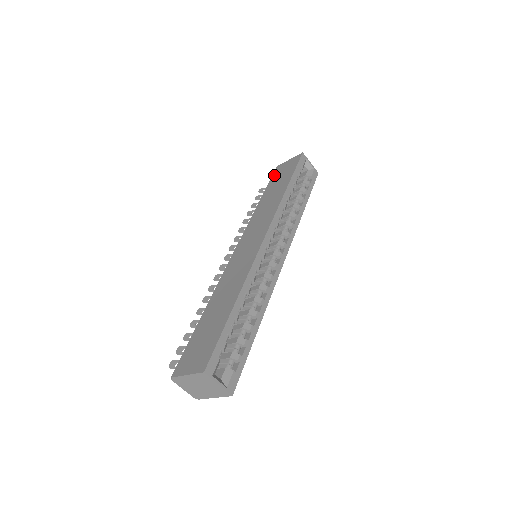
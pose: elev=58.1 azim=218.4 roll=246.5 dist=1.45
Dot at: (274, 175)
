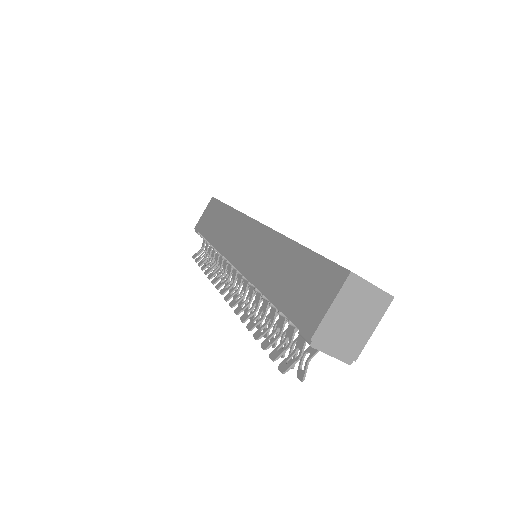
Dot at: (200, 228)
